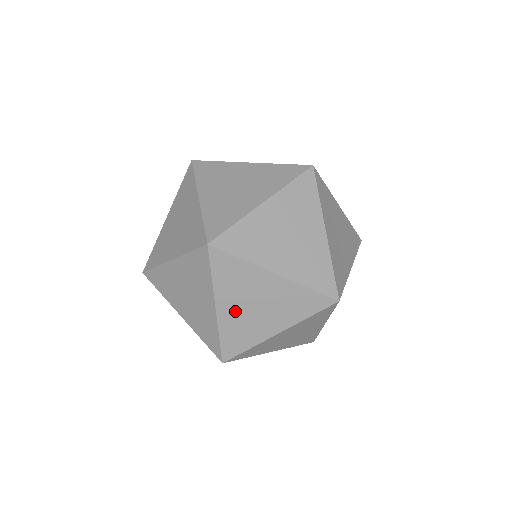
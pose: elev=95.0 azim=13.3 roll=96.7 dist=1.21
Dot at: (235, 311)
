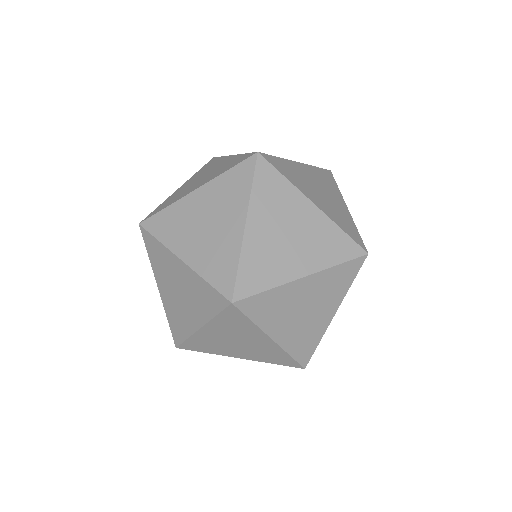
Dot at: occluded
